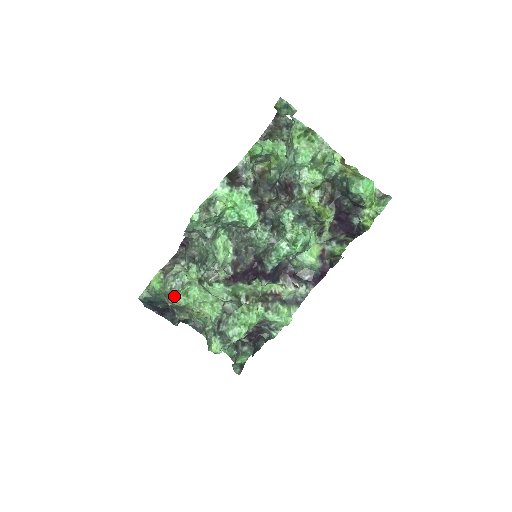
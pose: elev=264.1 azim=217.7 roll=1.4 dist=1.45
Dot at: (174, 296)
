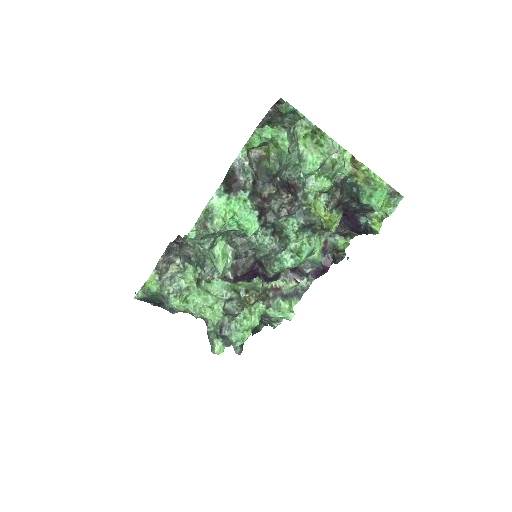
Dot at: (173, 304)
